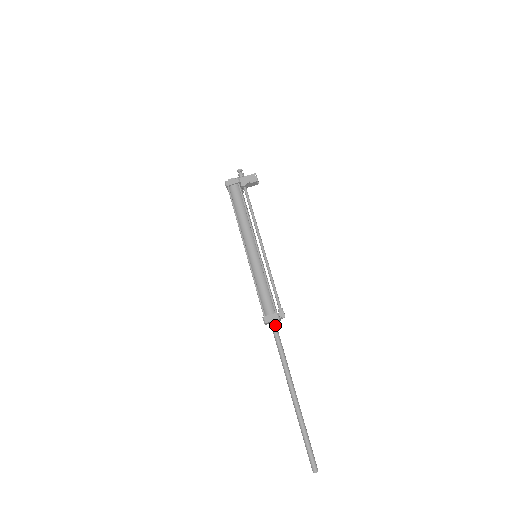
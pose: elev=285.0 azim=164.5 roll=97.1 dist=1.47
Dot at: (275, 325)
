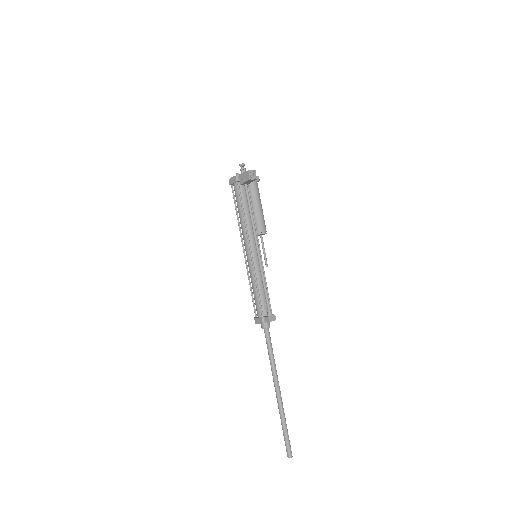
Dot at: (263, 327)
